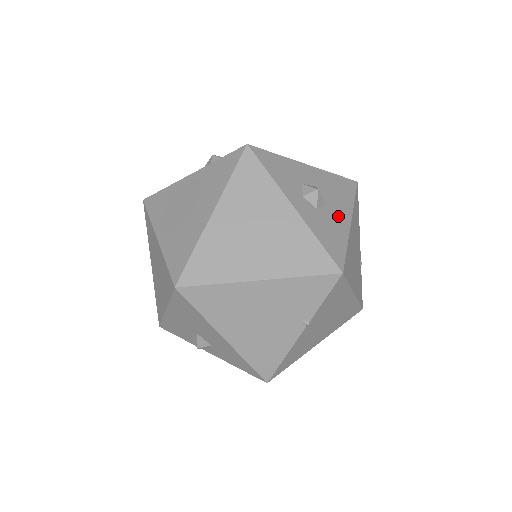
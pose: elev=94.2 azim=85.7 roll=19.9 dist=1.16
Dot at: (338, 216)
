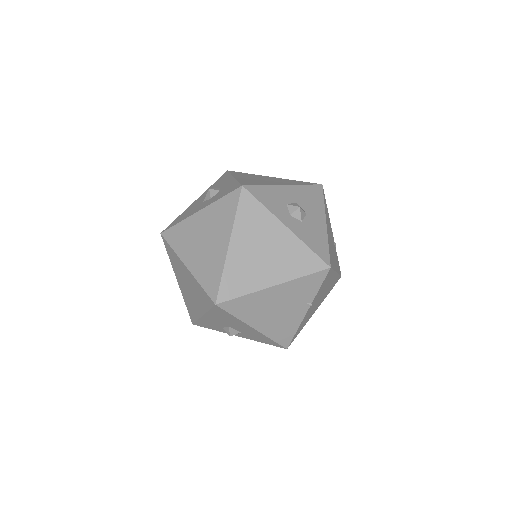
Dot at: (317, 222)
